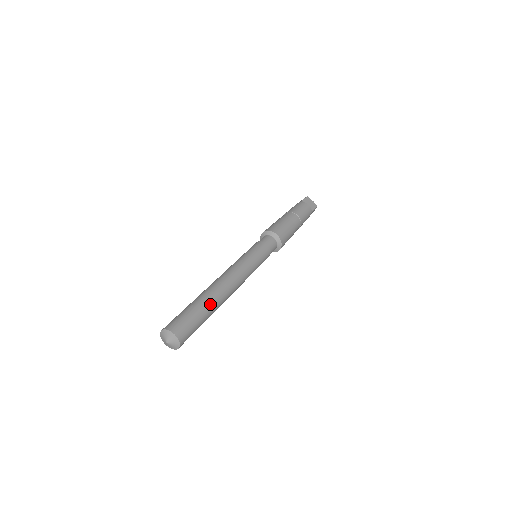
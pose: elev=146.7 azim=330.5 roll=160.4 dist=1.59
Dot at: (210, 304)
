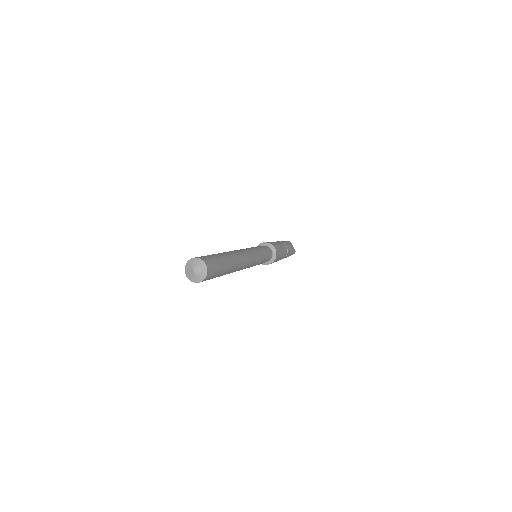
Dot at: (230, 262)
